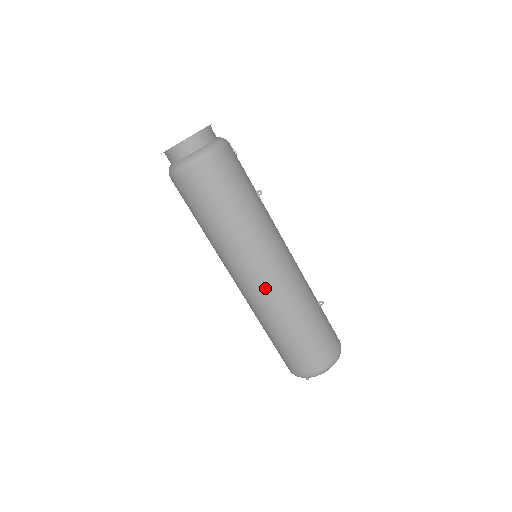
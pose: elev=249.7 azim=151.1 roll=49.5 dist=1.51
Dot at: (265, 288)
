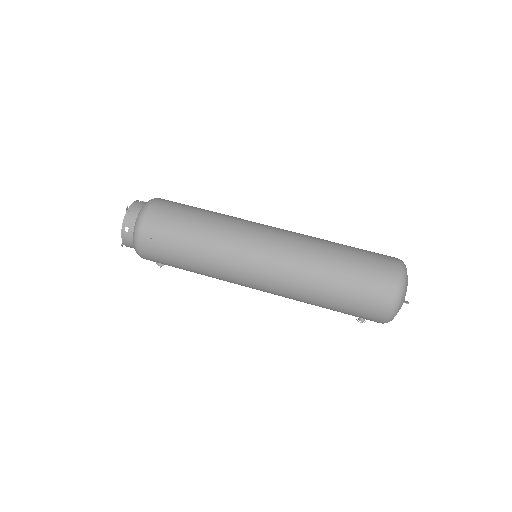
Dot at: (280, 245)
